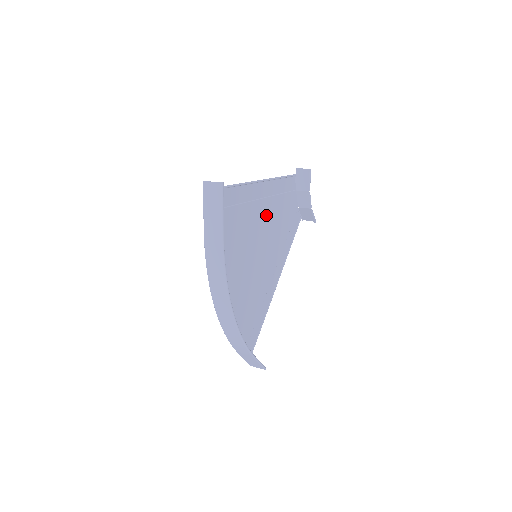
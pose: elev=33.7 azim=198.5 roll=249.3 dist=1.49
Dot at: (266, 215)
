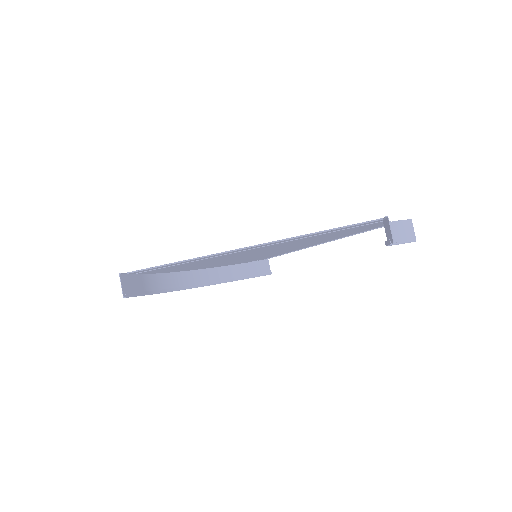
Dot at: (279, 245)
